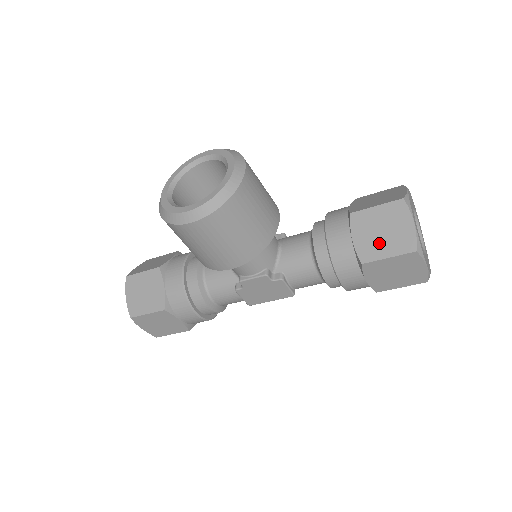
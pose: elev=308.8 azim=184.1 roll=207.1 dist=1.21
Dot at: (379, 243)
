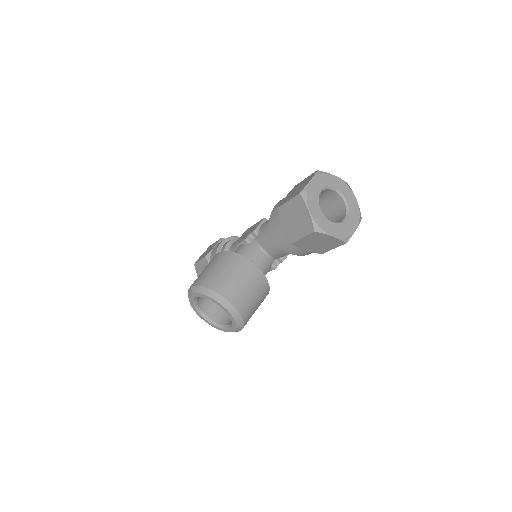
Dot at: (322, 247)
